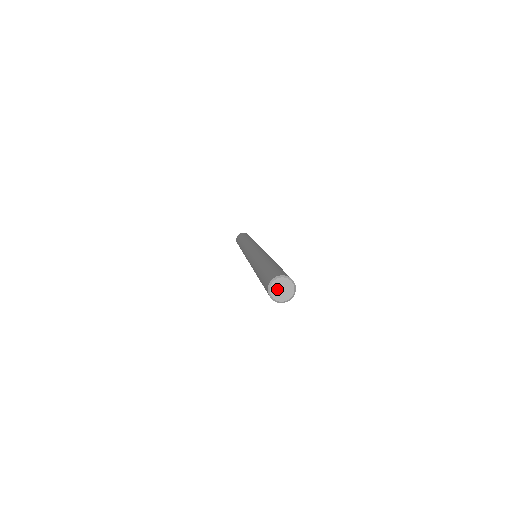
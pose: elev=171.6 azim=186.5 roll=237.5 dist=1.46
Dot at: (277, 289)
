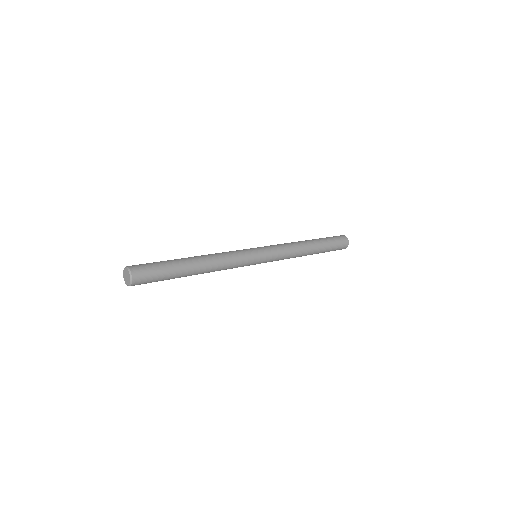
Dot at: (125, 275)
